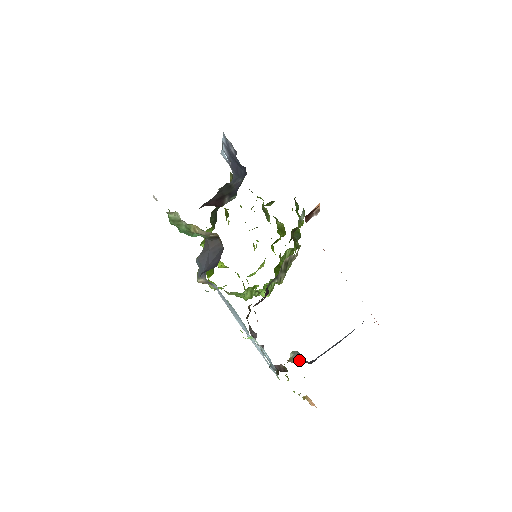
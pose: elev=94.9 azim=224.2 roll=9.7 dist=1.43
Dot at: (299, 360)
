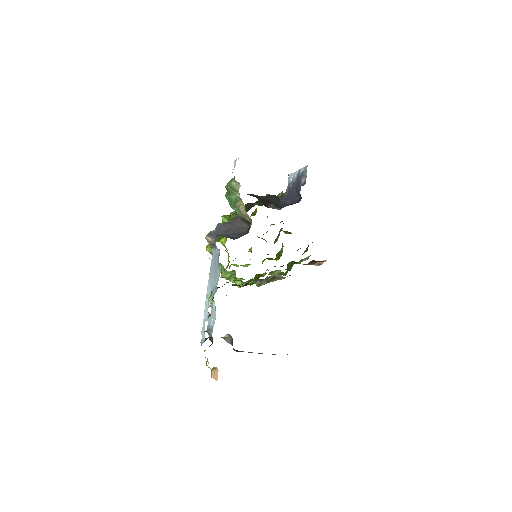
Dot at: (230, 342)
